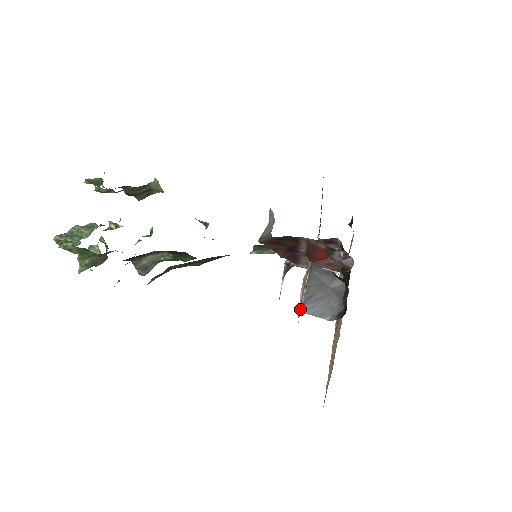
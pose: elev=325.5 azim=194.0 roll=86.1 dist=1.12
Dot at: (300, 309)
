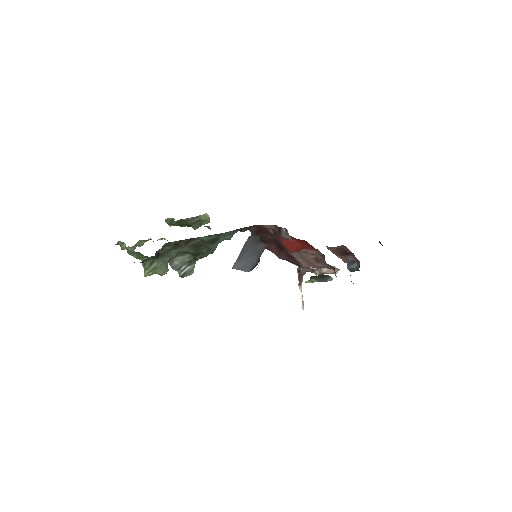
Dot at: (234, 268)
